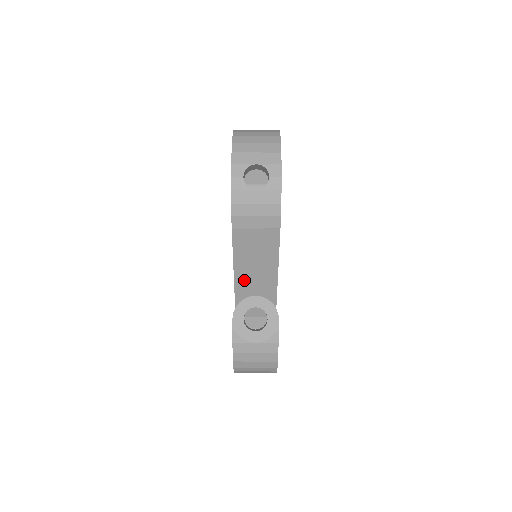
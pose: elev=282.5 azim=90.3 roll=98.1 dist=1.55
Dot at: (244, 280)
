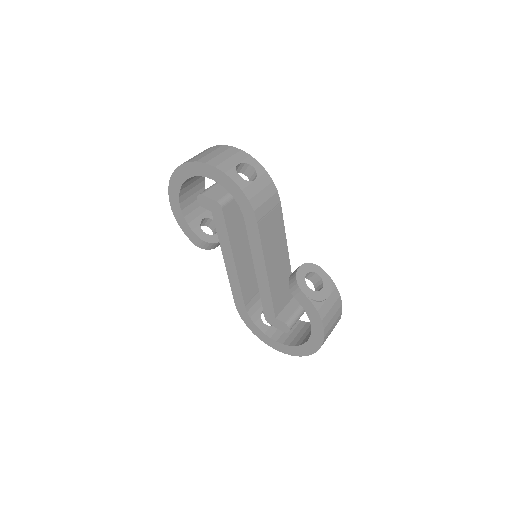
Dot at: (273, 272)
